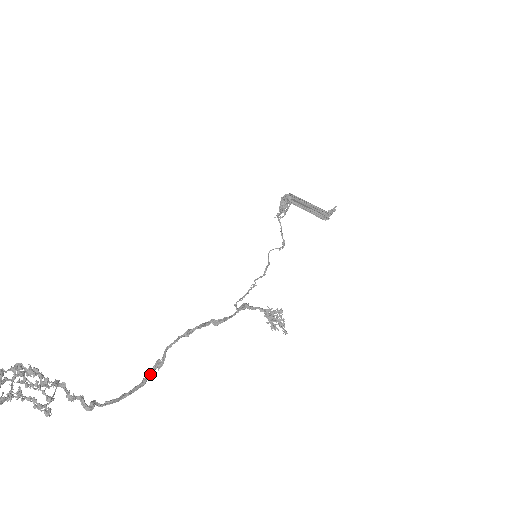
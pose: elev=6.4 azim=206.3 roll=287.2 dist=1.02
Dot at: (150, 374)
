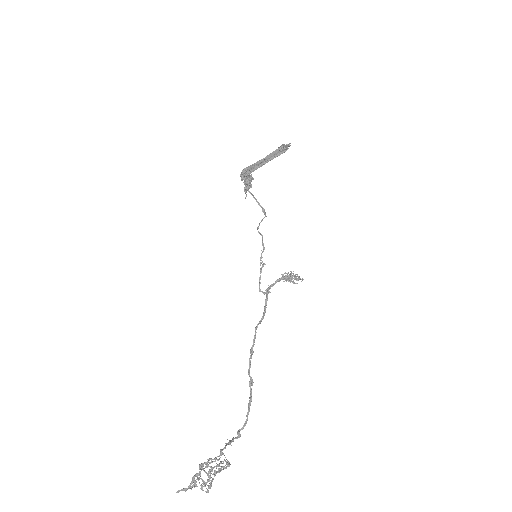
Dot at: (251, 392)
